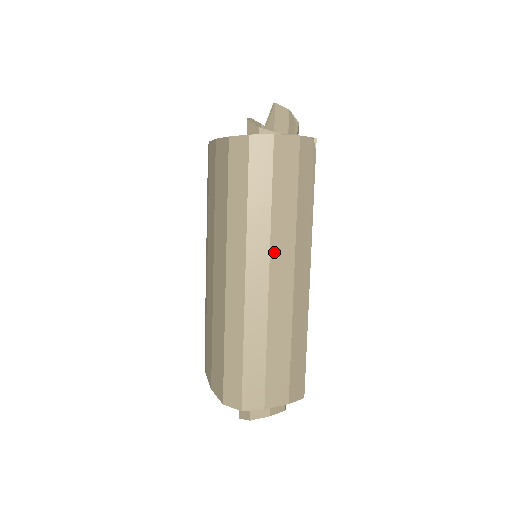
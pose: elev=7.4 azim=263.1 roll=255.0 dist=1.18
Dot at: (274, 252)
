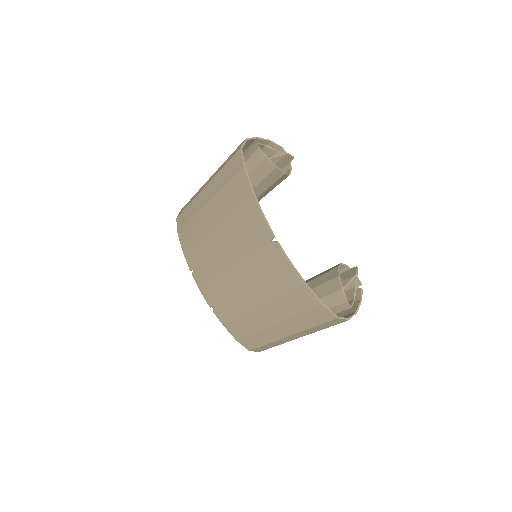
Dot at: occluded
